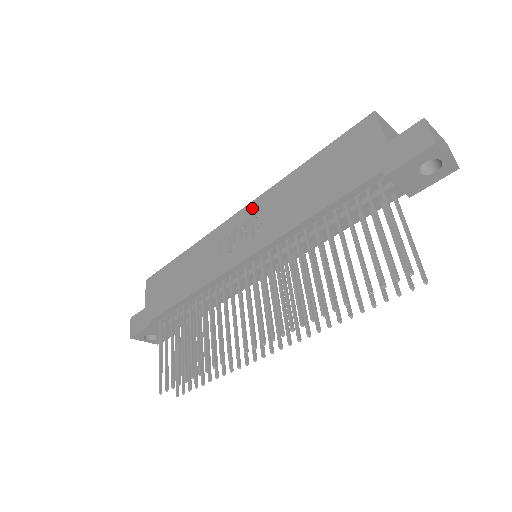
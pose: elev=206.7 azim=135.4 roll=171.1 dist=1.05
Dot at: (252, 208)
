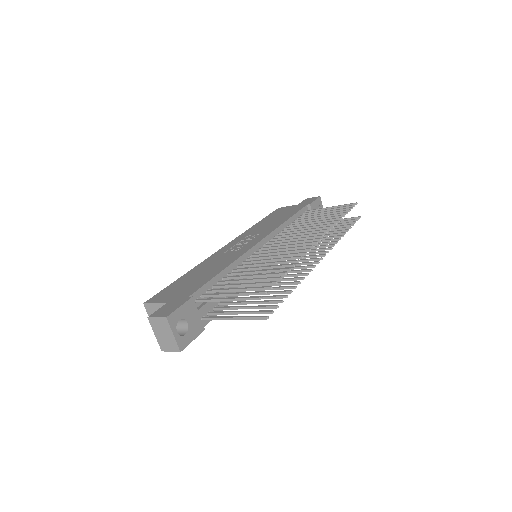
Dot at: (237, 239)
